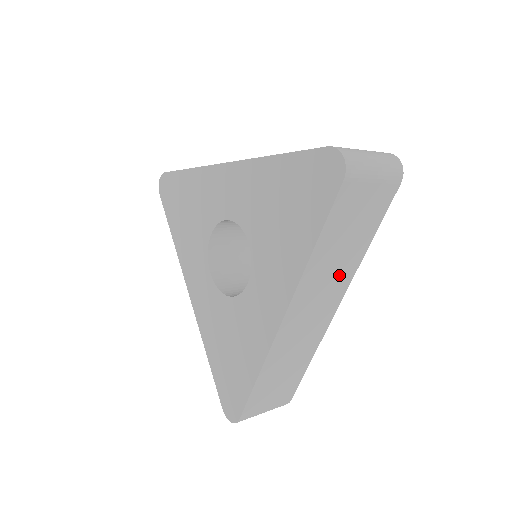
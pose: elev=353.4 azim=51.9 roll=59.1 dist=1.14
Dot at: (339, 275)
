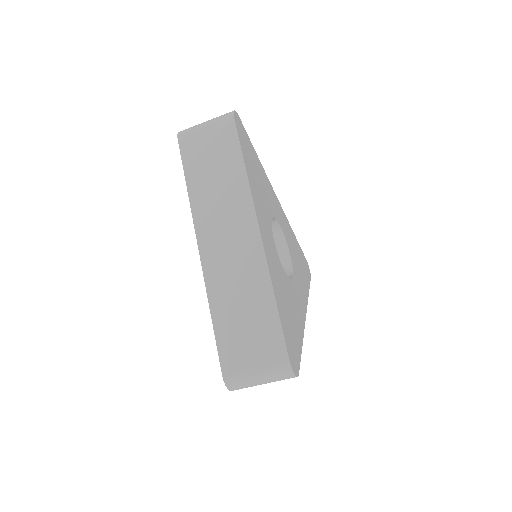
Dot at: (232, 199)
